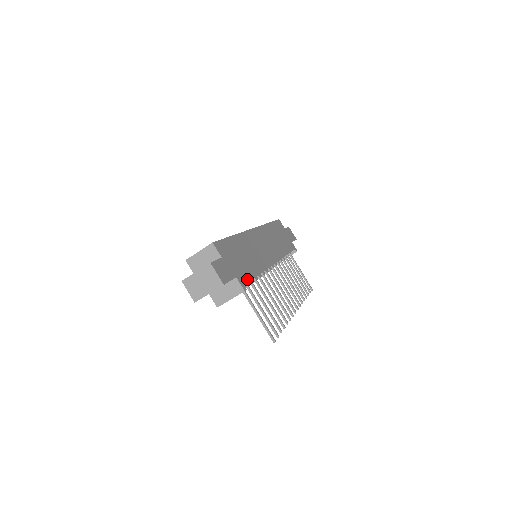
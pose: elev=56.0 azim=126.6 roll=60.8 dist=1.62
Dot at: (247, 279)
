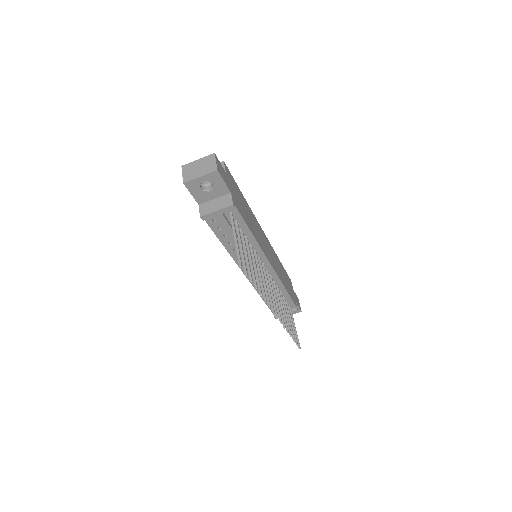
Dot at: (240, 211)
